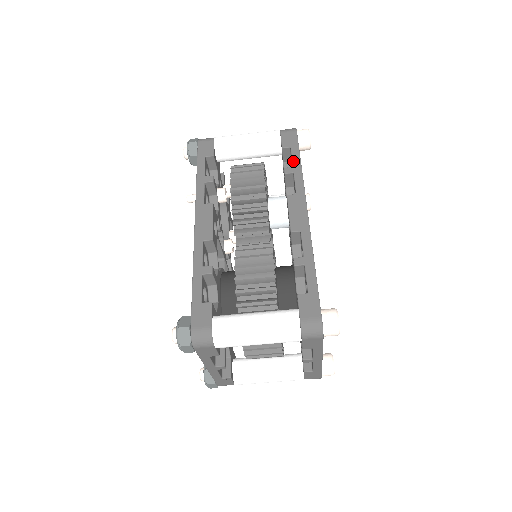
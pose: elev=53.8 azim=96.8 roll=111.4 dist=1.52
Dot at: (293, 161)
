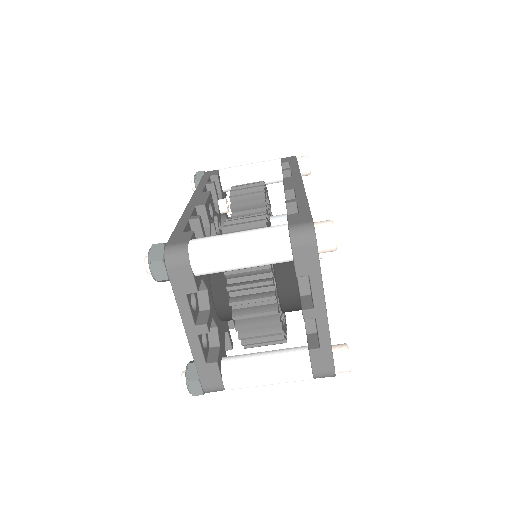
Dot at: (291, 165)
